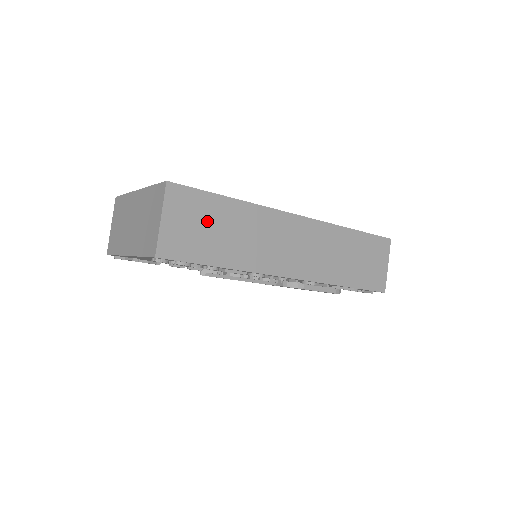
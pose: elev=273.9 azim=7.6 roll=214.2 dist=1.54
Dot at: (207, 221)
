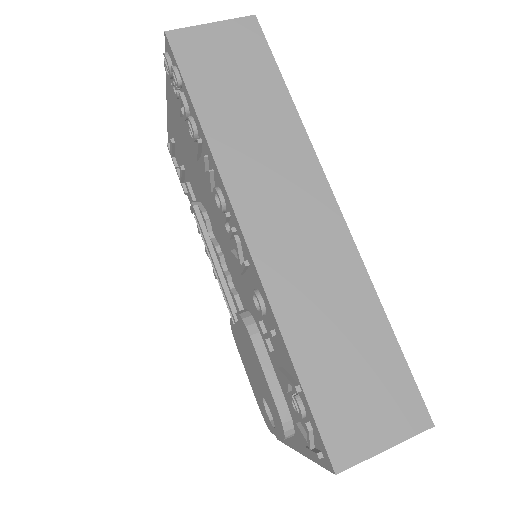
Dot at: (242, 74)
